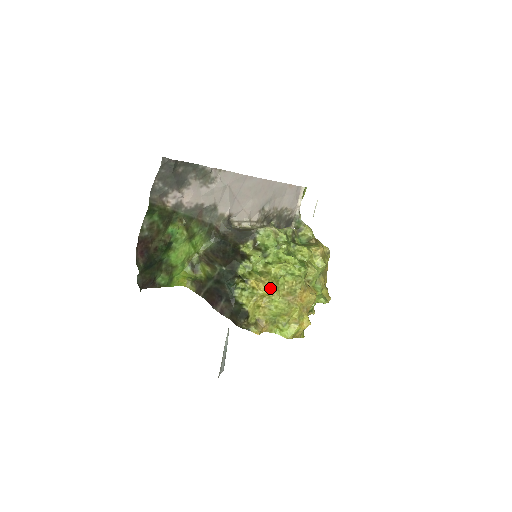
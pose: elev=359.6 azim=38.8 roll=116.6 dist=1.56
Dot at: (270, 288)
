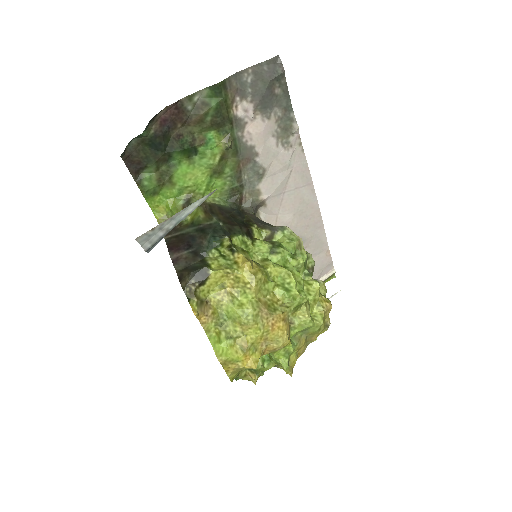
Dot at: (255, 276)
